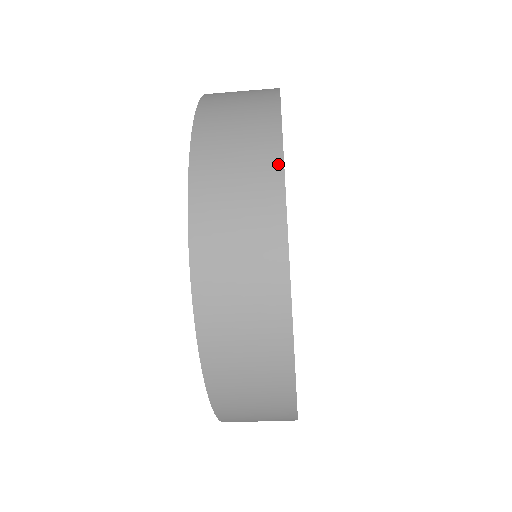
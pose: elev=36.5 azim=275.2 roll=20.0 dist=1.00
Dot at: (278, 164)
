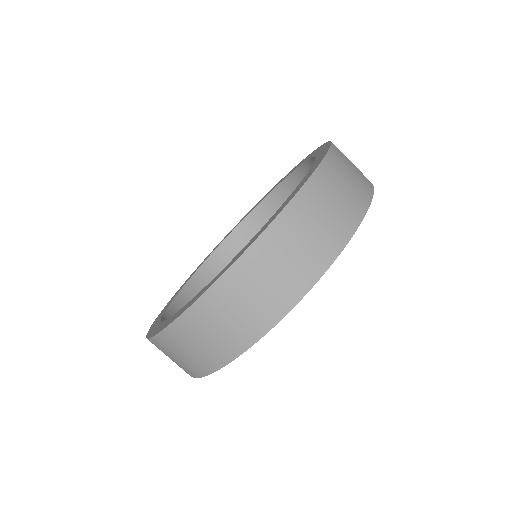
Dot at: occluded
